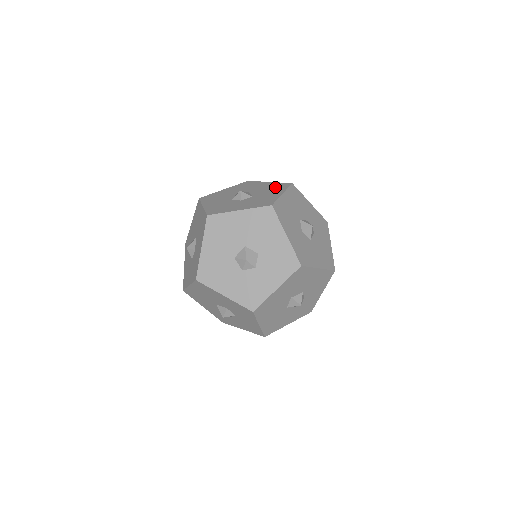
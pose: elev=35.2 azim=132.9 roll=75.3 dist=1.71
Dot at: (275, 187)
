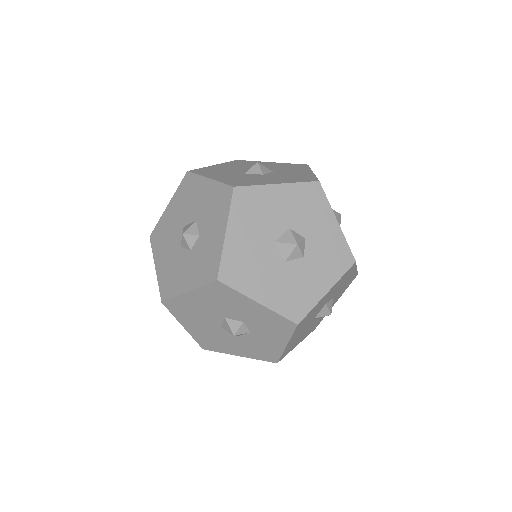
Dot at: occluded
